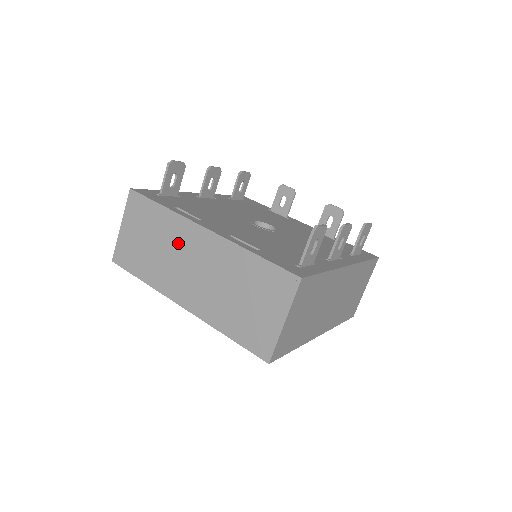
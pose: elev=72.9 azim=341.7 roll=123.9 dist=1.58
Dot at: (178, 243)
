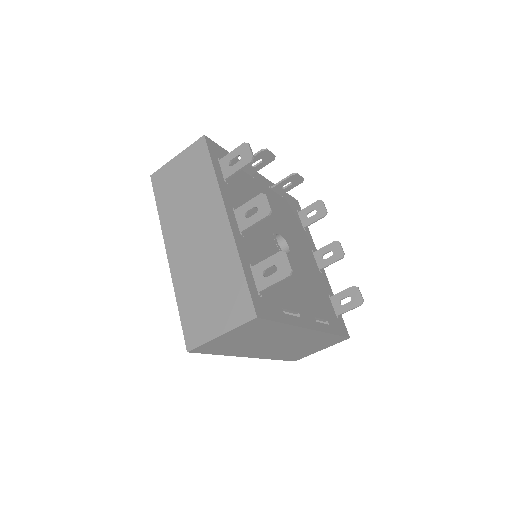
Dot at: (279, 337)
